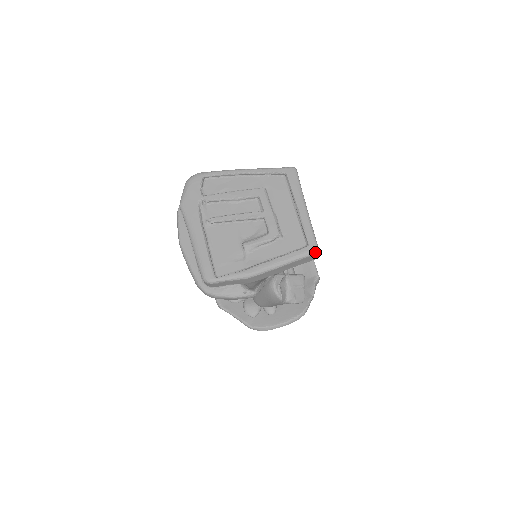
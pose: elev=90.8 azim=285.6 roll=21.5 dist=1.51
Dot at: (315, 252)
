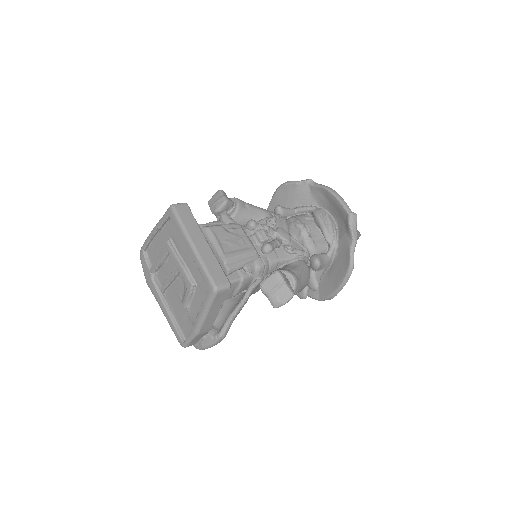
Dot at: (215, 292)
